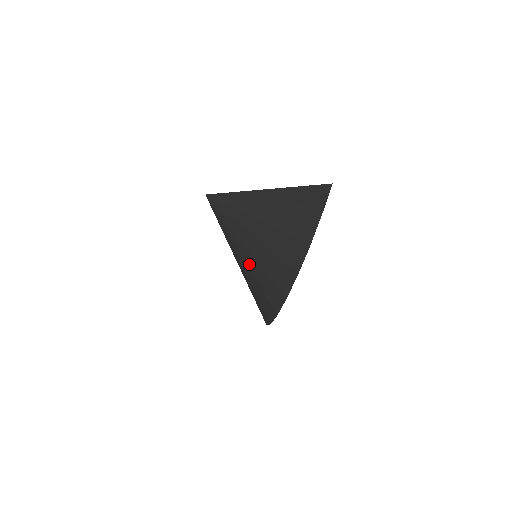
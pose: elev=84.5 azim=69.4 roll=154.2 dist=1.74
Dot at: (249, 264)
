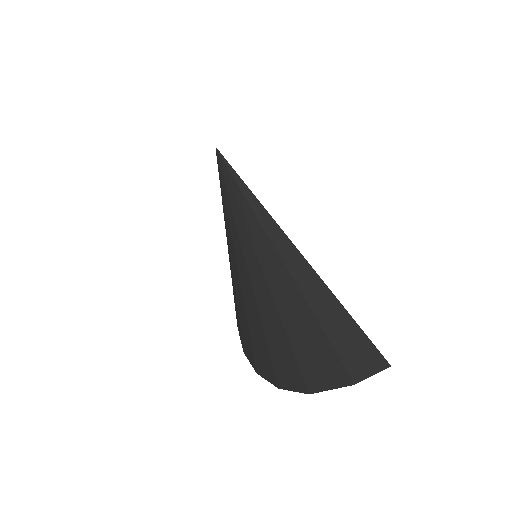
Dot at: (236, 289)
